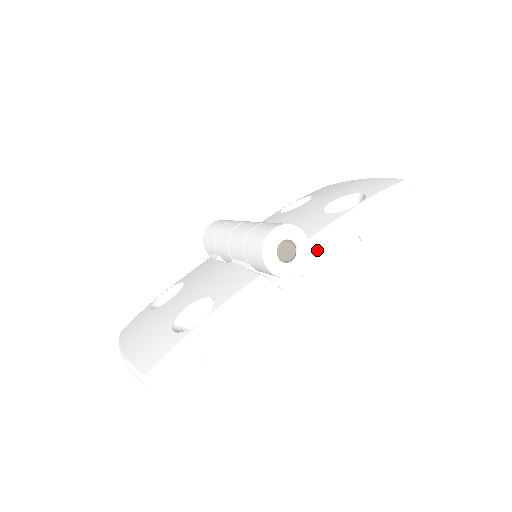
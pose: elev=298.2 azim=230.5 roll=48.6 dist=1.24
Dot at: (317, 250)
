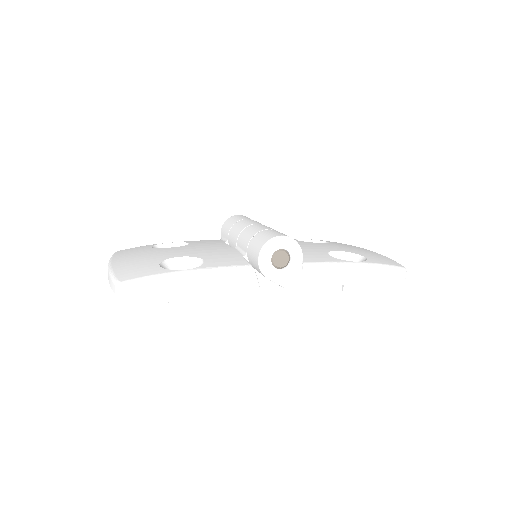
Dot at: (304, 274)
